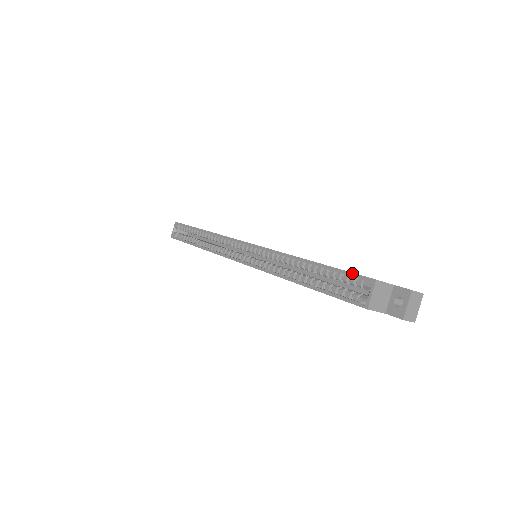
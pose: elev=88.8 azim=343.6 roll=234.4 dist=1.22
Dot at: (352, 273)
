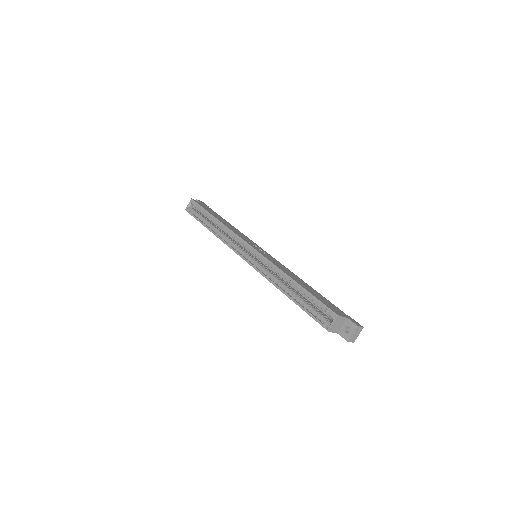
Dot at: (325, 305)
